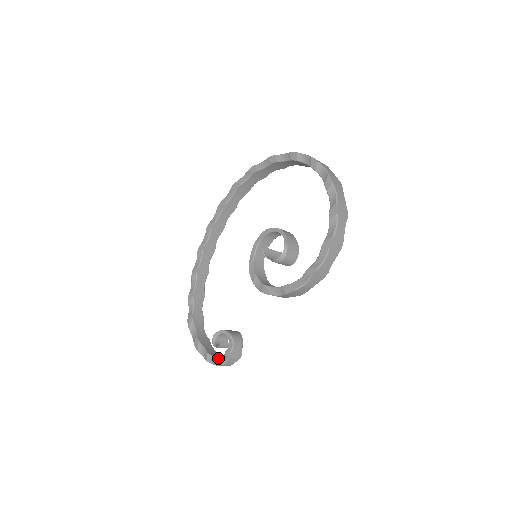
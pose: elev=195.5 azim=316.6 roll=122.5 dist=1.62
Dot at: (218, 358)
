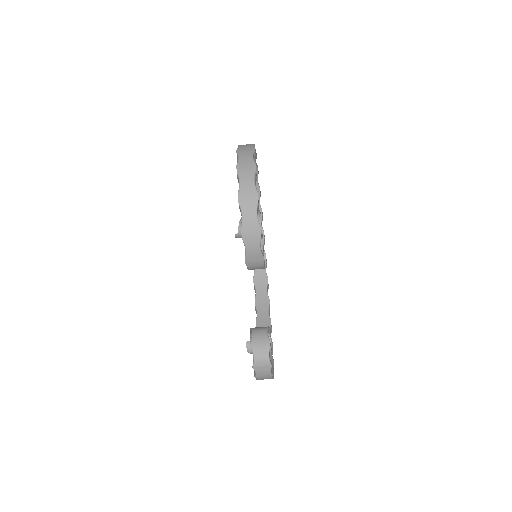
Dot at: occluded
